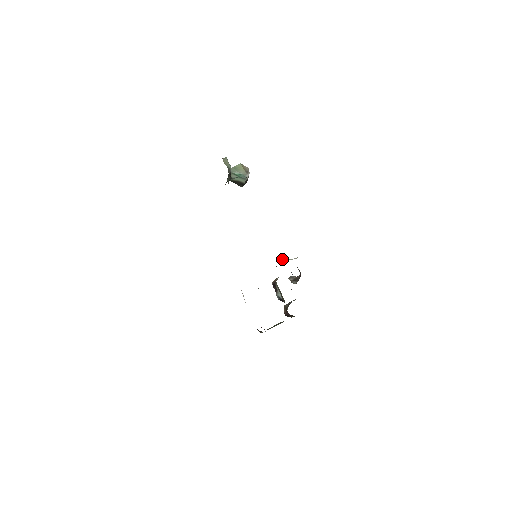
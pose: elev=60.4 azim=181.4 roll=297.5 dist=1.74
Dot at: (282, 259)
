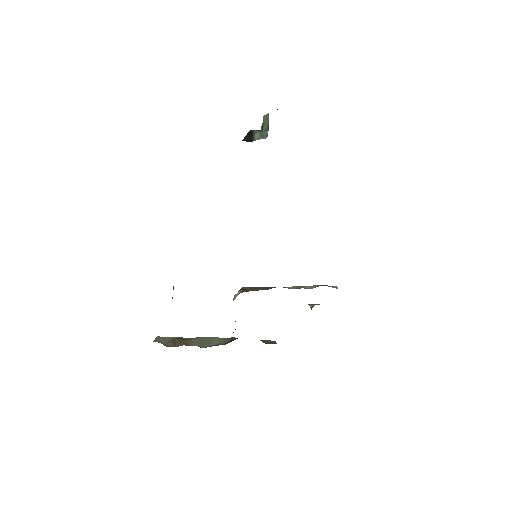
Dot at: occluded
